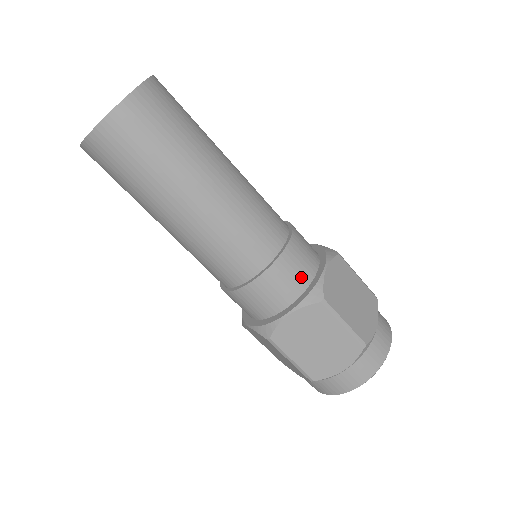
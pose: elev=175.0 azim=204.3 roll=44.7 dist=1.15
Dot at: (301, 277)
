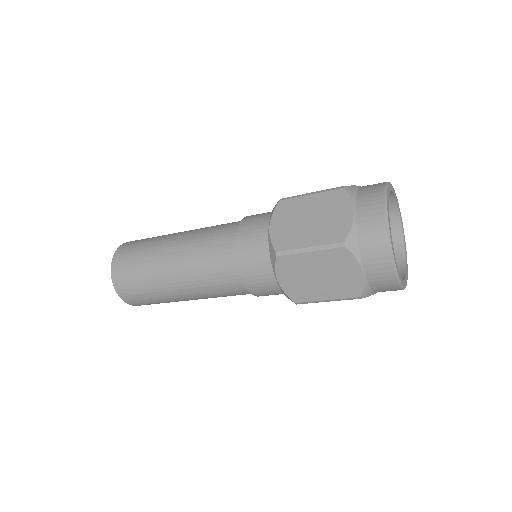
Dot at: (261, 251)
